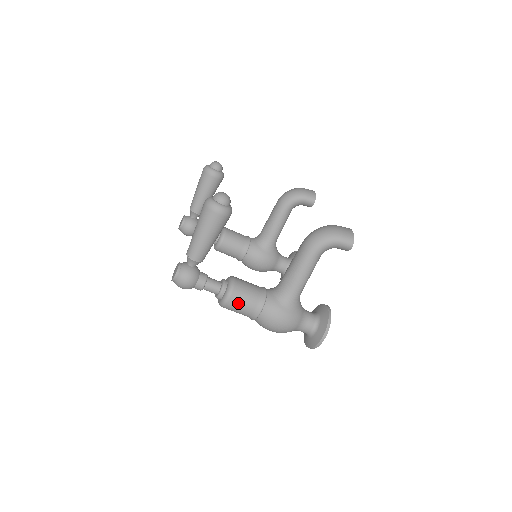
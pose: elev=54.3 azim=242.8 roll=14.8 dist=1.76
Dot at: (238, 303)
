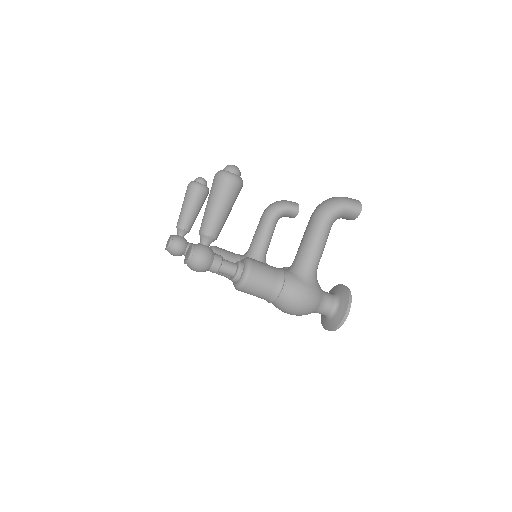
Dot at: (258, 280)
